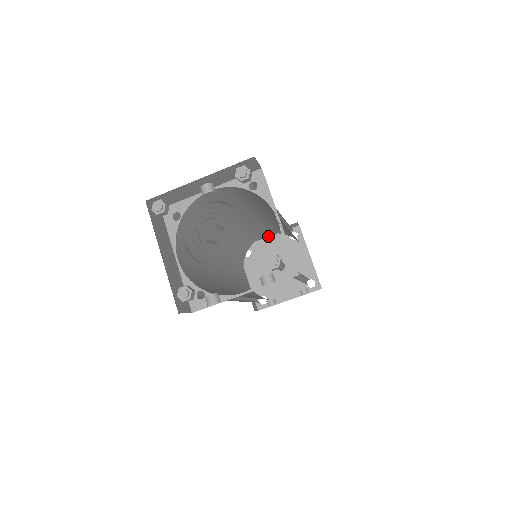
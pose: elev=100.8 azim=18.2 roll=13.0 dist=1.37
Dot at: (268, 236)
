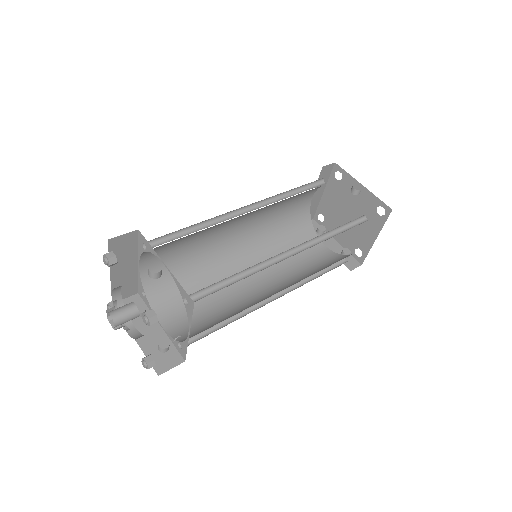
Dot at: (355, 191)
